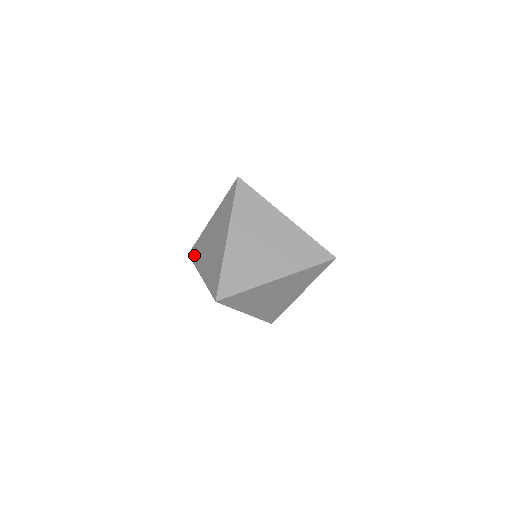
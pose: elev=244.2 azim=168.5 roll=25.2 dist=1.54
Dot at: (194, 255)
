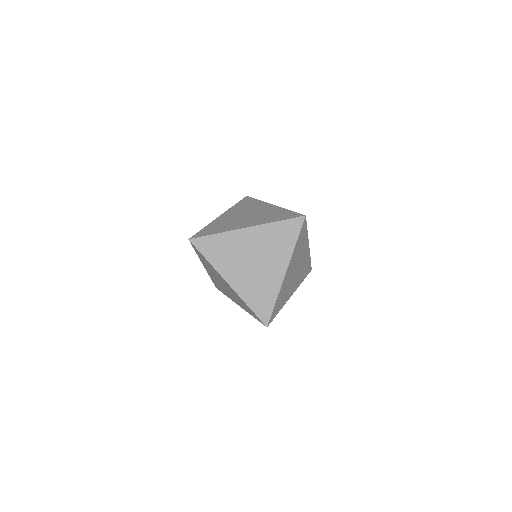
Dot at: (221, 291)
